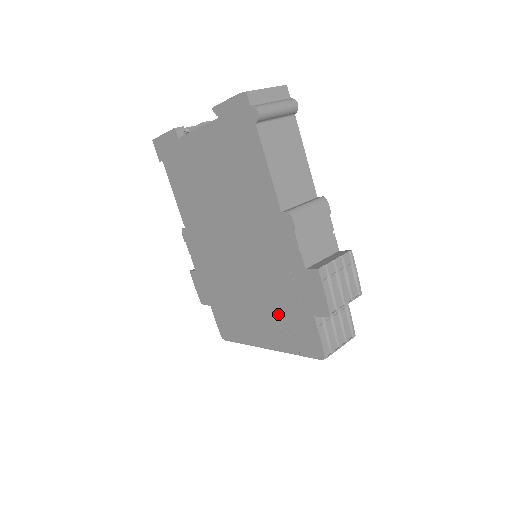
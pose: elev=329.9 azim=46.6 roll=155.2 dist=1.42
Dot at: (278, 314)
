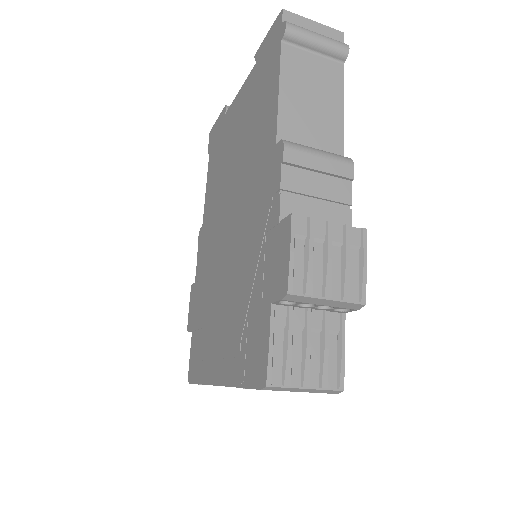
Dot at: (239, 316)
